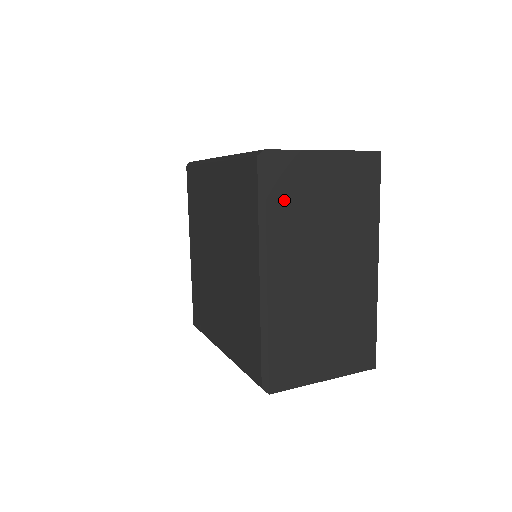
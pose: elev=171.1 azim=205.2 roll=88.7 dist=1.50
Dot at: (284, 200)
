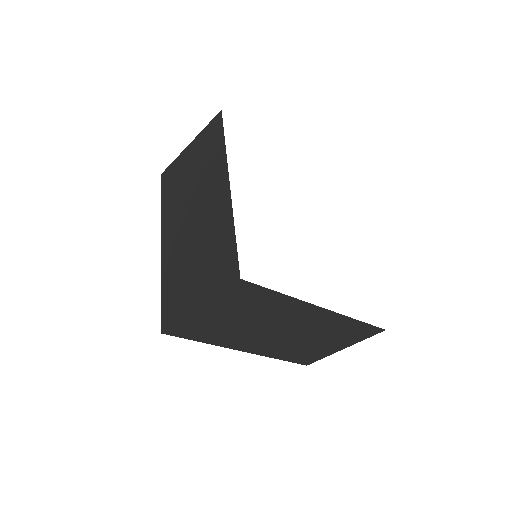
Dot at: (206, 335)
